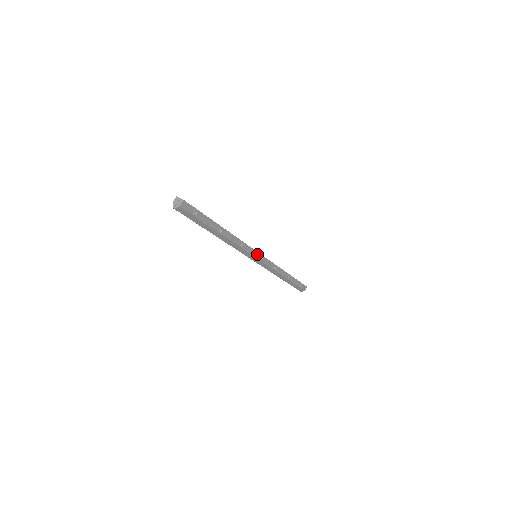
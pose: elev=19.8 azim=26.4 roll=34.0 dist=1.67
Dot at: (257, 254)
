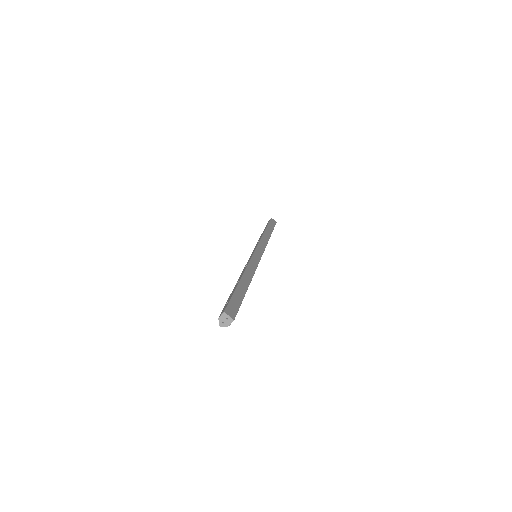
Dot at: occluded
